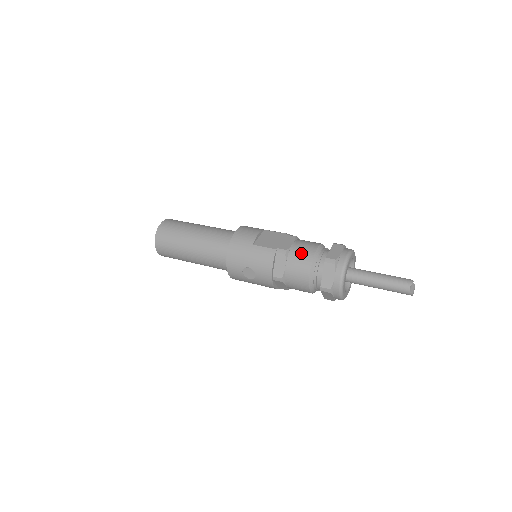
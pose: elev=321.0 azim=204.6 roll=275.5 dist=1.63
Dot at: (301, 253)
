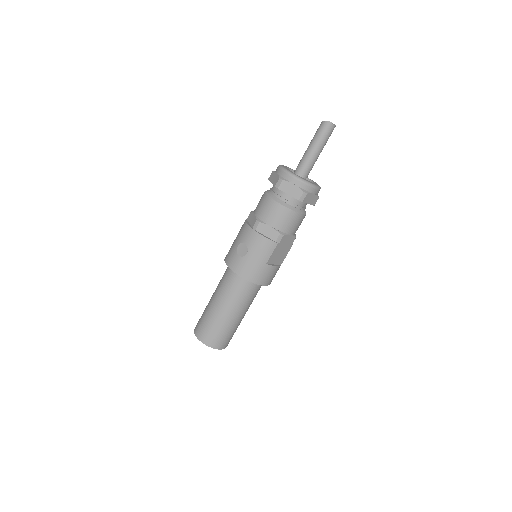
Dot at: occluded
